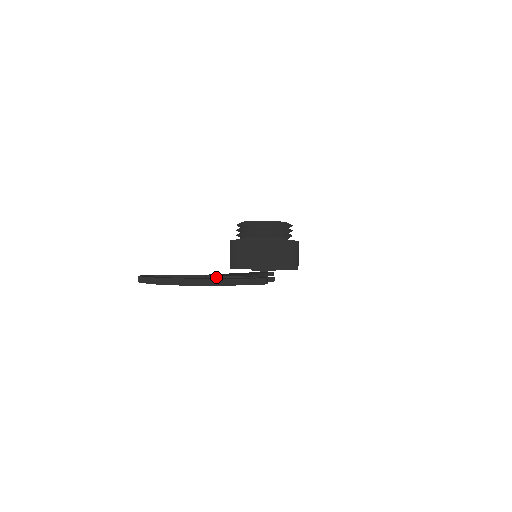
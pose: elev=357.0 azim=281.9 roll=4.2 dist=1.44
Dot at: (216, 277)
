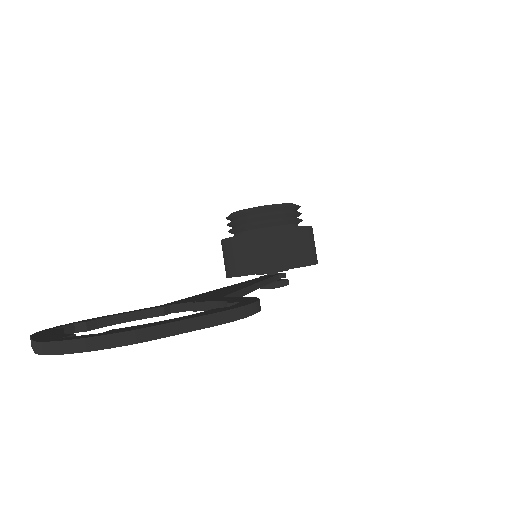
Dot at: (183, 306)
